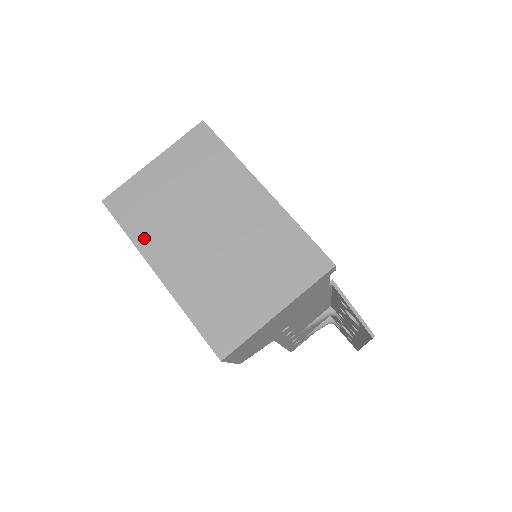
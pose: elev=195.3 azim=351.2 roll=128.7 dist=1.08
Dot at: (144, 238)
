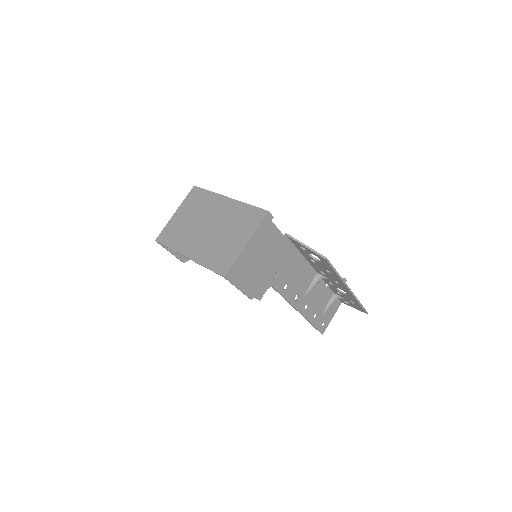
Dot at: (177, 245)
